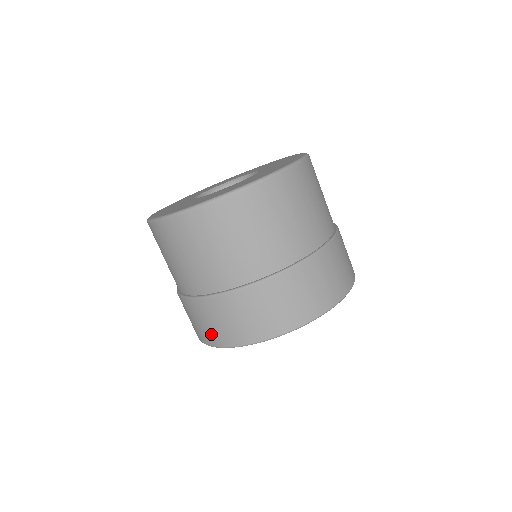
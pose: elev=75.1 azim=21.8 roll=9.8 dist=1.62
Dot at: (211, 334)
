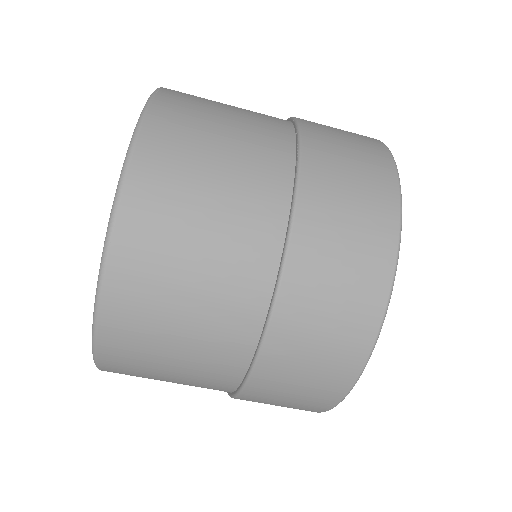
Dot at: (315, 397)
